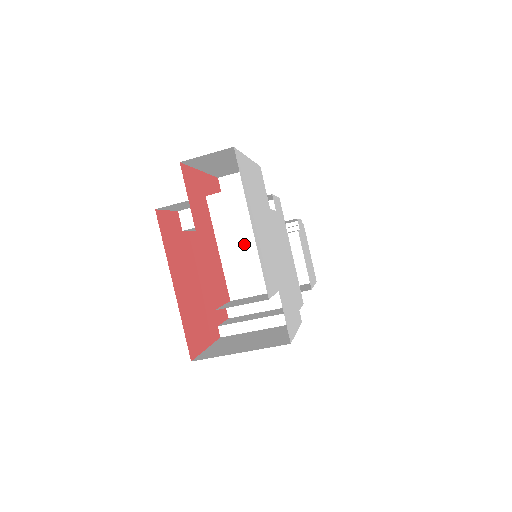
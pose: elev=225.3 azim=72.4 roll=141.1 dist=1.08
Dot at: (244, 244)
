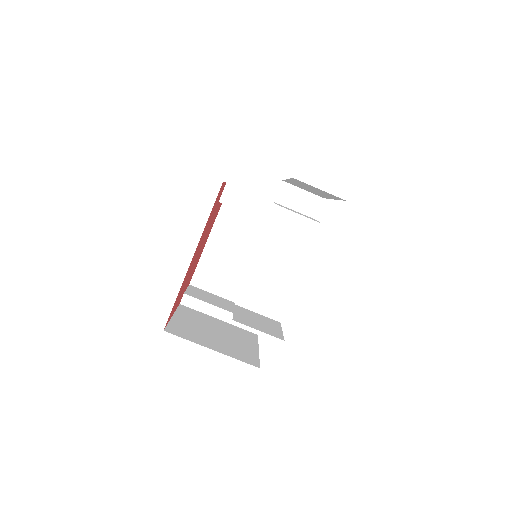
Dot at: (280, 267)
